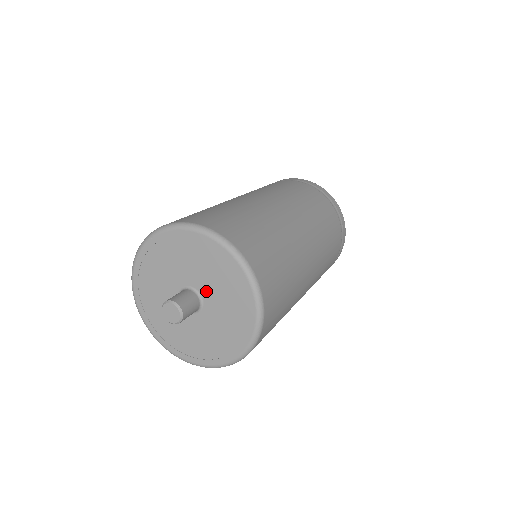
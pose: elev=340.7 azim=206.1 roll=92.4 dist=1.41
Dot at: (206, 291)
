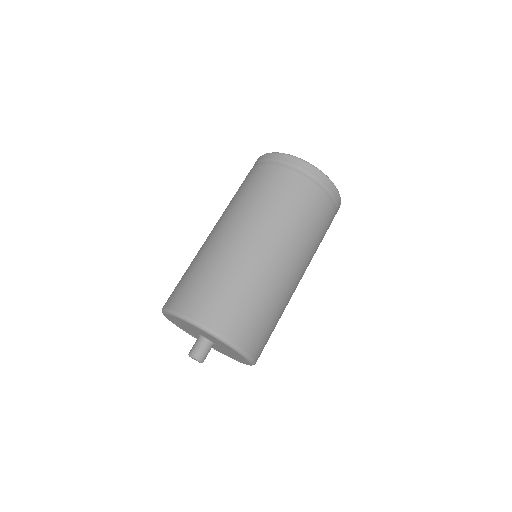
Dot at: occluded
